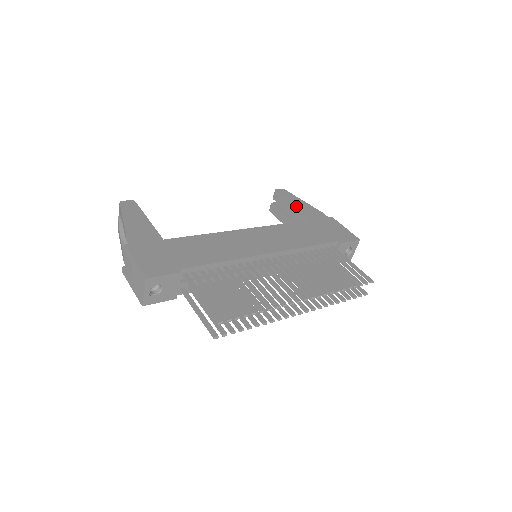
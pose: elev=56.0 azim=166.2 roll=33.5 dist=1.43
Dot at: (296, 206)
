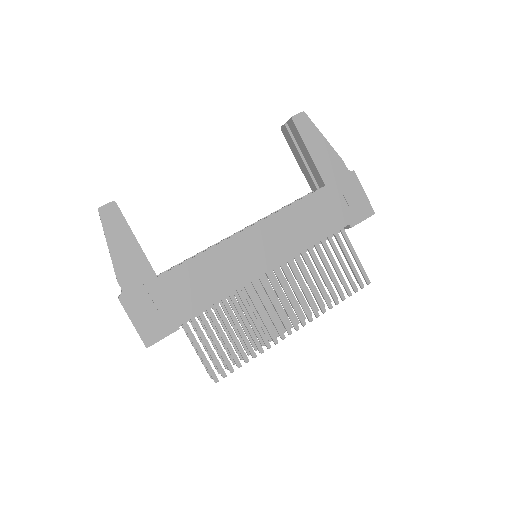
Dot at: (313, 155)
